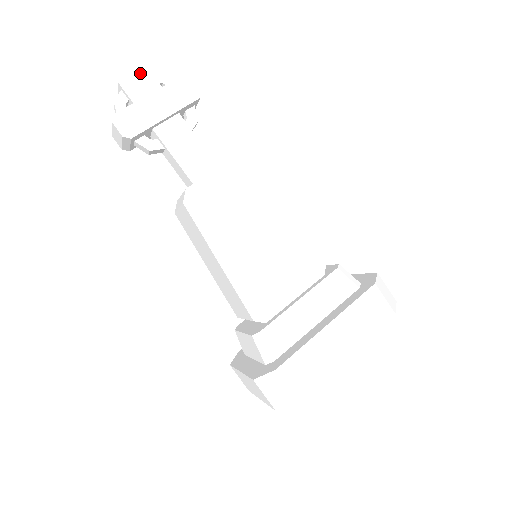
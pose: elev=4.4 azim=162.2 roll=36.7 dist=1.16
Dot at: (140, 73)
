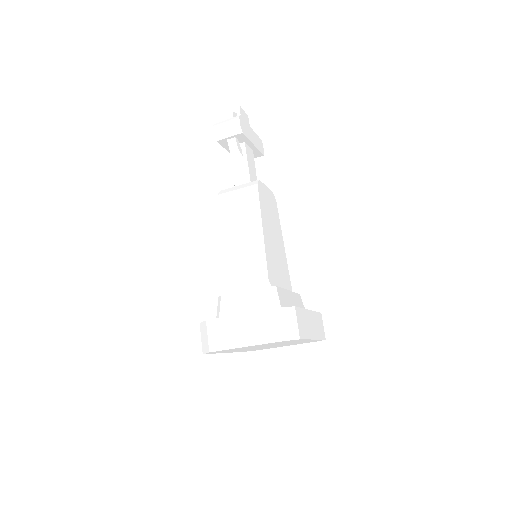
Dot at: (246, 117)
